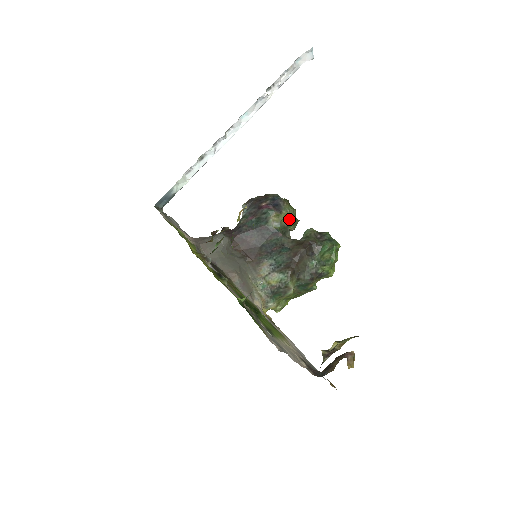
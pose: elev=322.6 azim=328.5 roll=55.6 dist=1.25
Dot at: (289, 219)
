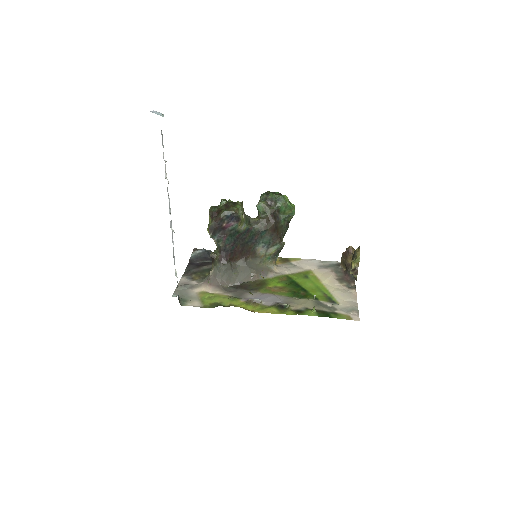
Dot at: (243, 213)
